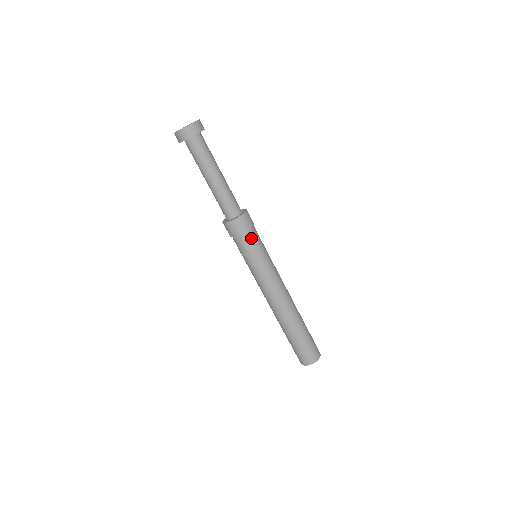
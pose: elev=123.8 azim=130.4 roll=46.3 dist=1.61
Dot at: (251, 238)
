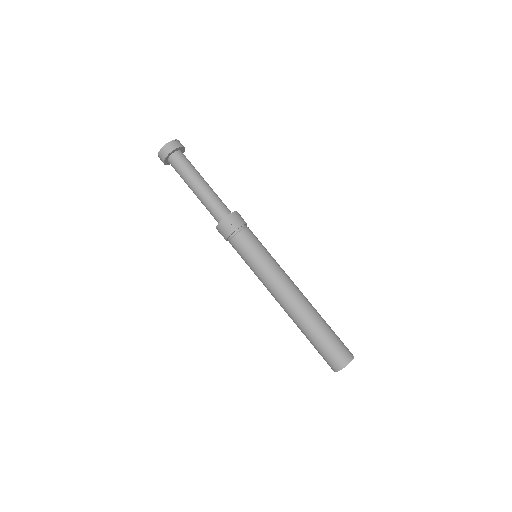
Dot at: (251, 231)
